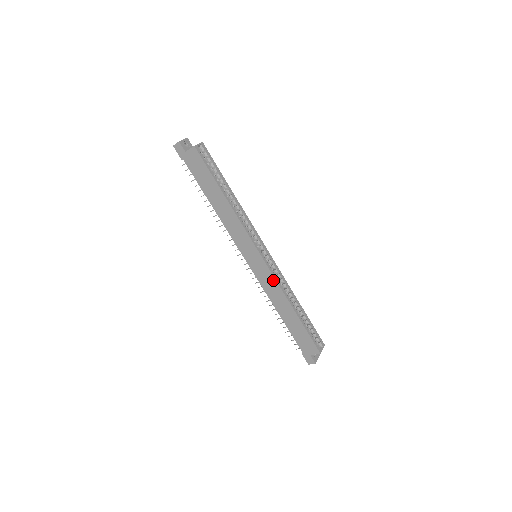
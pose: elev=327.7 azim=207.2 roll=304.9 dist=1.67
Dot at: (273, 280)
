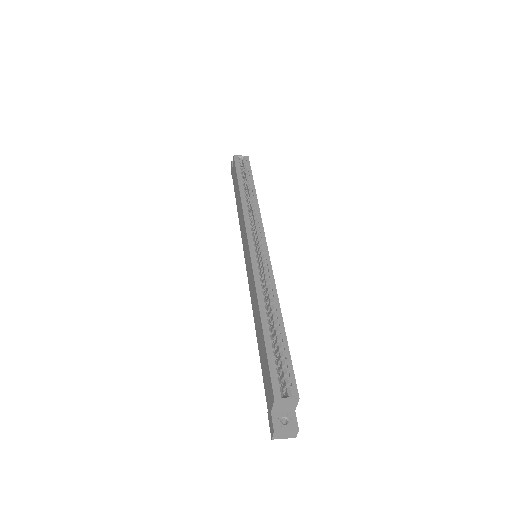
Dot at: (253, 275)
